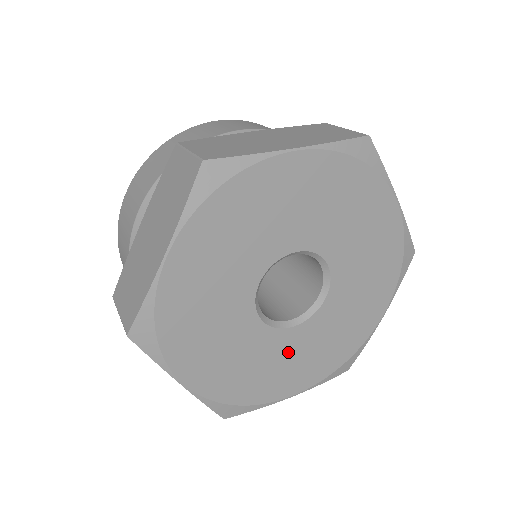
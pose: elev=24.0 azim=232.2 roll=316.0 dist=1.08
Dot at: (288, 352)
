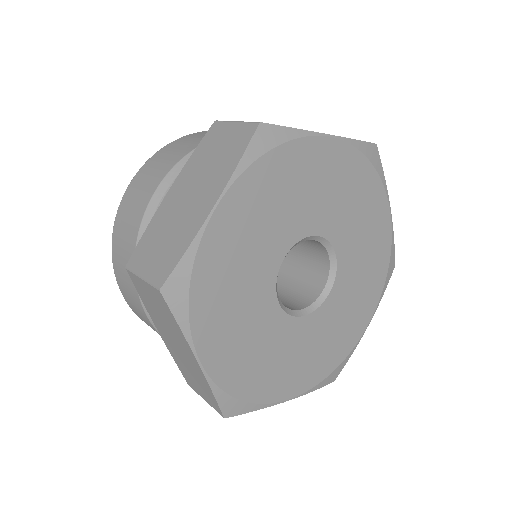
Dot at: (253, 314)
